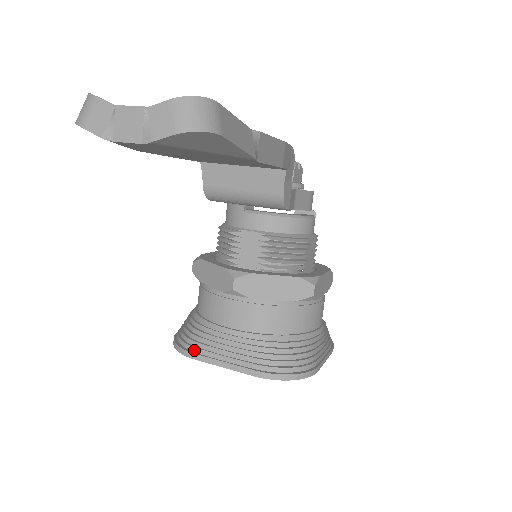
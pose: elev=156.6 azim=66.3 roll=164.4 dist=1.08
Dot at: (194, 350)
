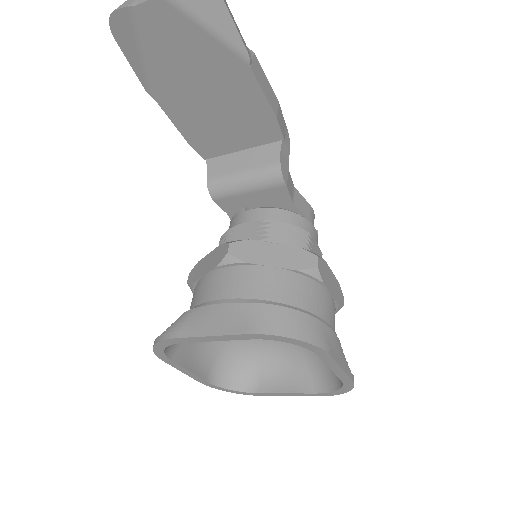
Dot at: (176, 330)
